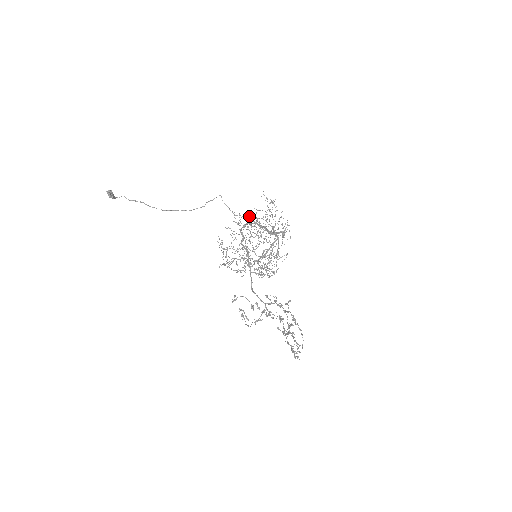
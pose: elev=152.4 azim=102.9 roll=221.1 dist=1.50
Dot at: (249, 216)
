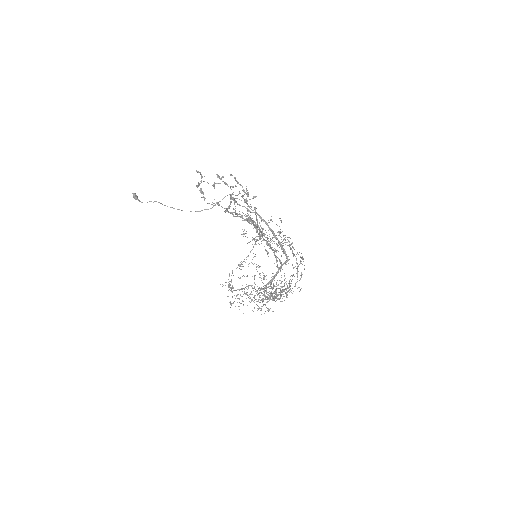
Dot at: occluded
